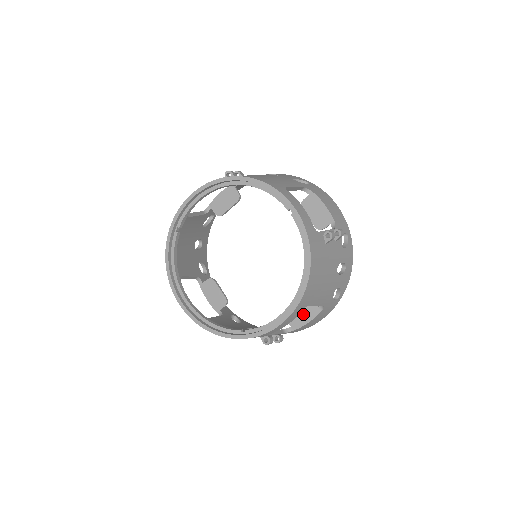
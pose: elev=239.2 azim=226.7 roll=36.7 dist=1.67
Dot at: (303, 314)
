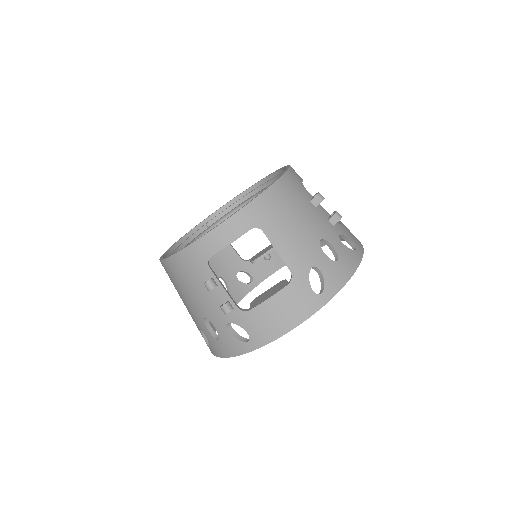
Dot at: (269, 293)
